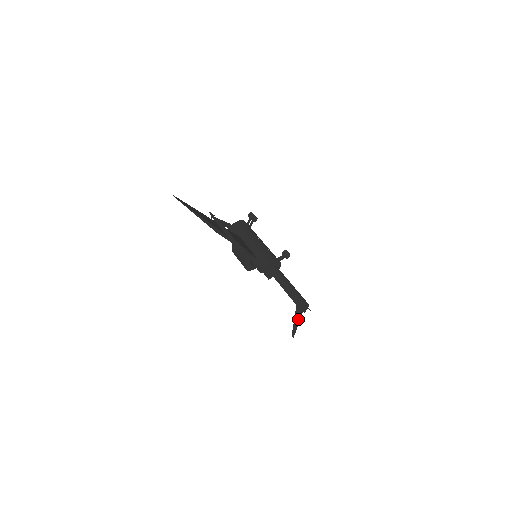
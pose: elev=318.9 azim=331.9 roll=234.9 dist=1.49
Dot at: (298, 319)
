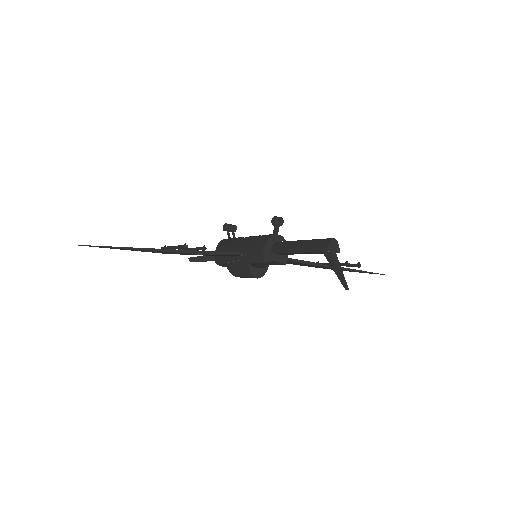
Dot at: (336, 264)
